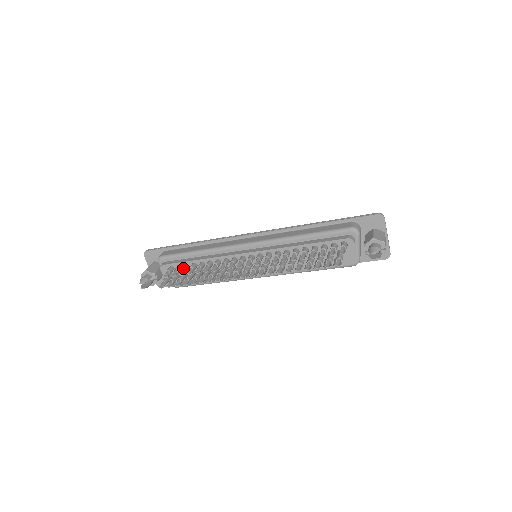
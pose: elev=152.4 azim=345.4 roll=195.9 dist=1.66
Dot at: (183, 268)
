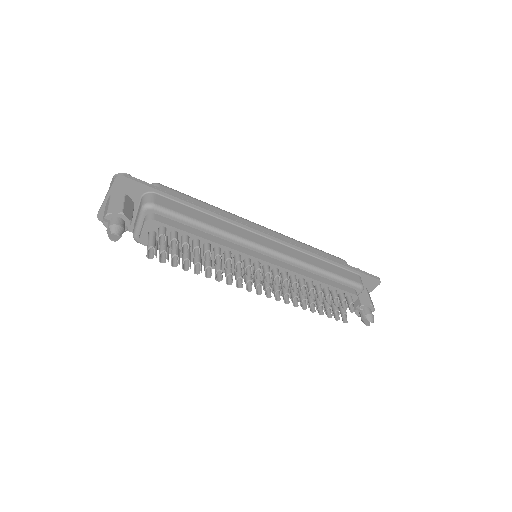
Dot at: (187, 243)
